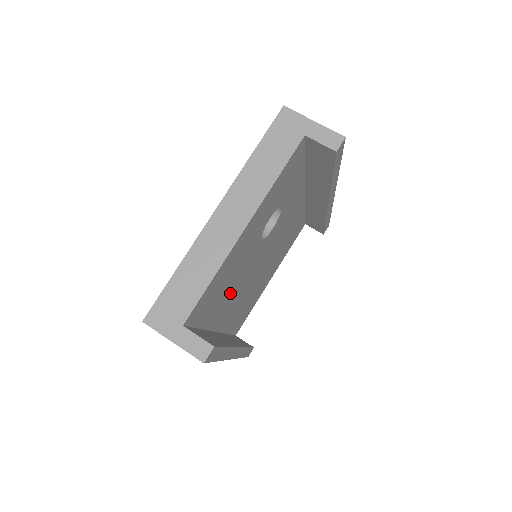
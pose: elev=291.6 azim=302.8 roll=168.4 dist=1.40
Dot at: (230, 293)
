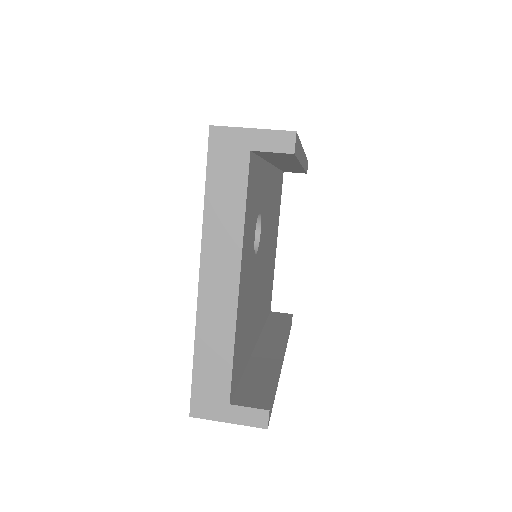
Dot at: (252, 317)
